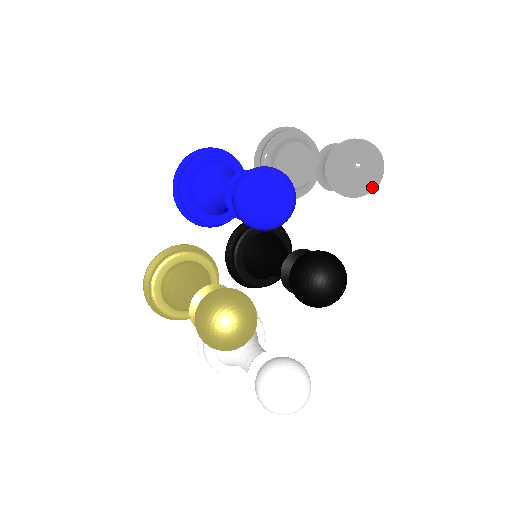
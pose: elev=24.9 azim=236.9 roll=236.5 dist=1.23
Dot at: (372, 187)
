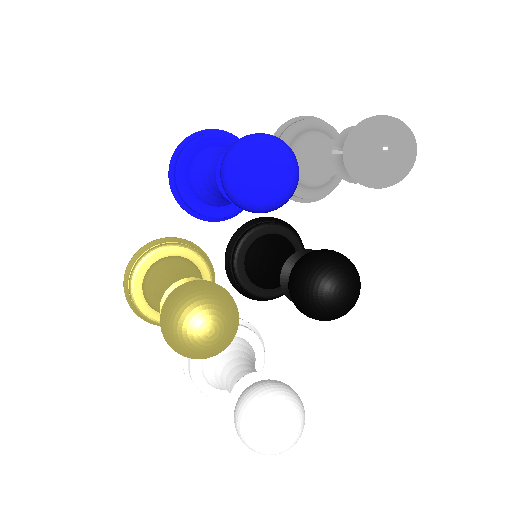
Dot at: (399, 173)
